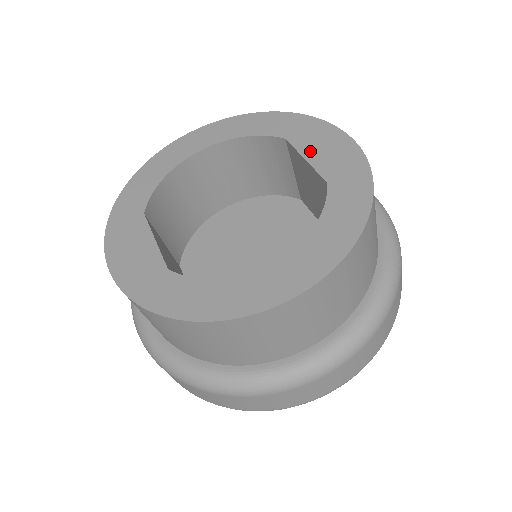
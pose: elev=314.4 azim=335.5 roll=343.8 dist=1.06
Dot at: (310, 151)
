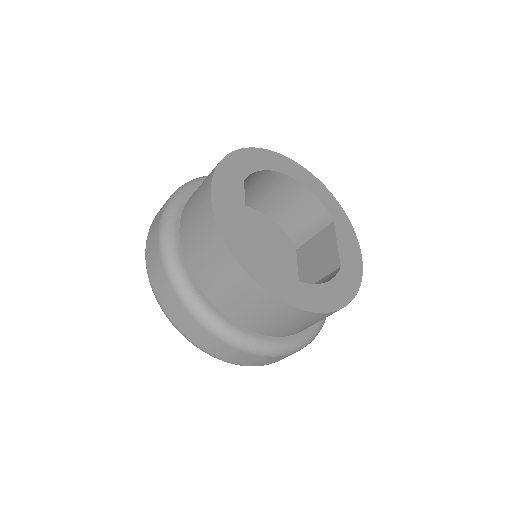
Dot at: (341, 241)
